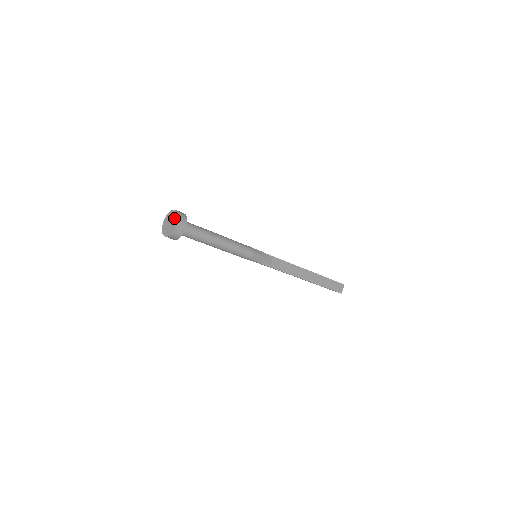
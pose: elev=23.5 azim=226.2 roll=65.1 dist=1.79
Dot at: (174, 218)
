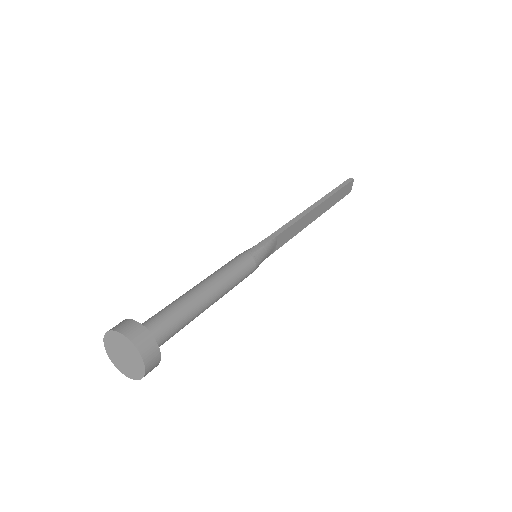
Dot at: (131, 353)
